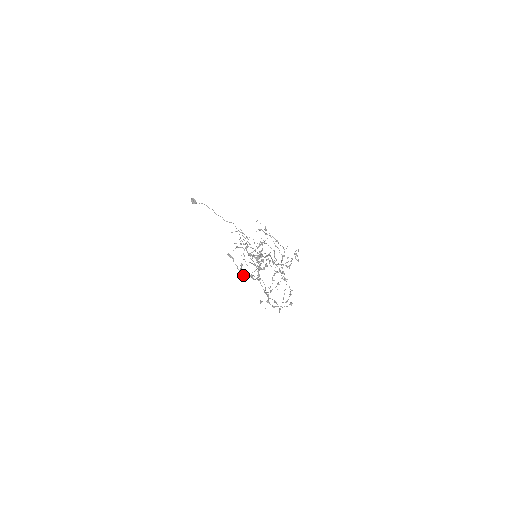
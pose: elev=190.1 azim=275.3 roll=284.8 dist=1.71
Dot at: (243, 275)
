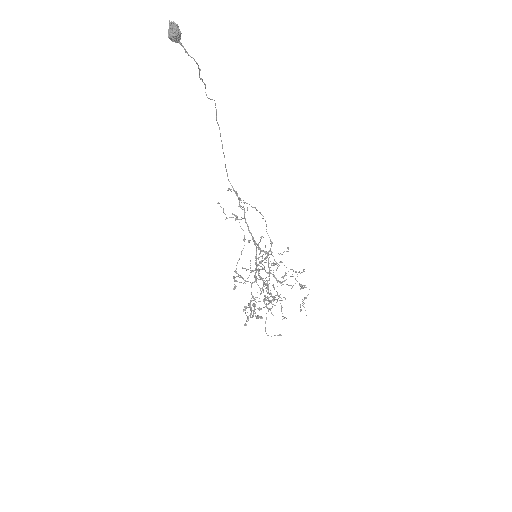
Dot at: occluded
